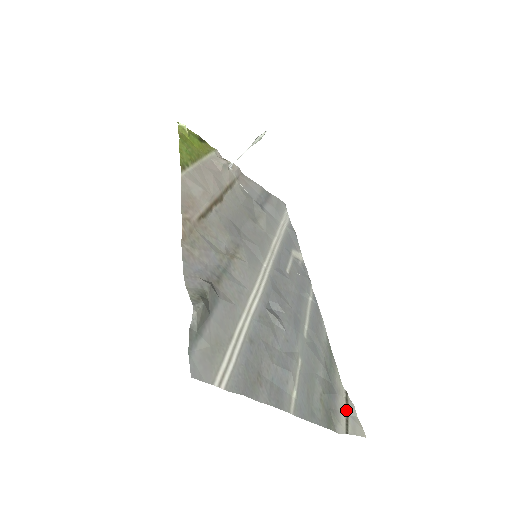
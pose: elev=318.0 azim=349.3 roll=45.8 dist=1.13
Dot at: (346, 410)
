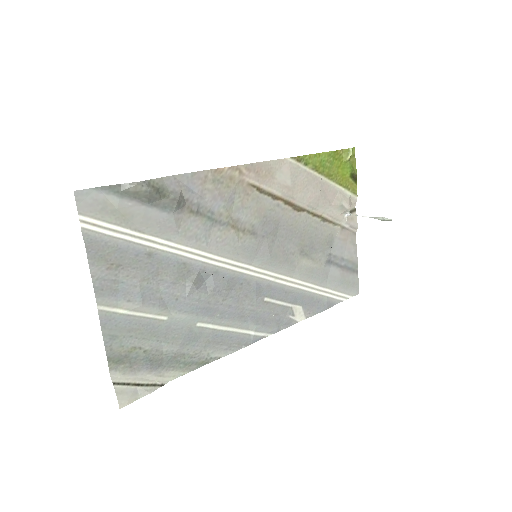
Dot at: (141, 383)
